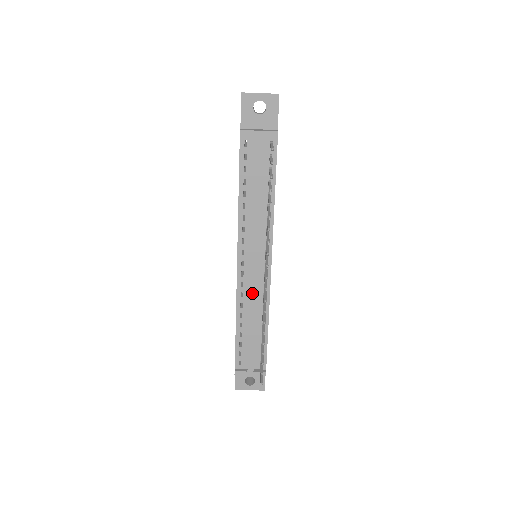
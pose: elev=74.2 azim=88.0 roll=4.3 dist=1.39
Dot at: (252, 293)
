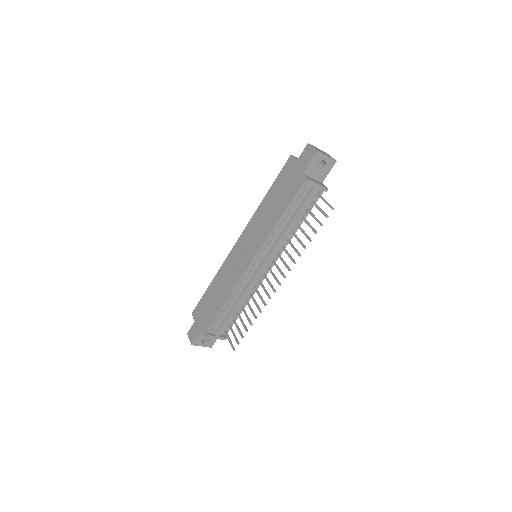
Dot at: (250, 285)
